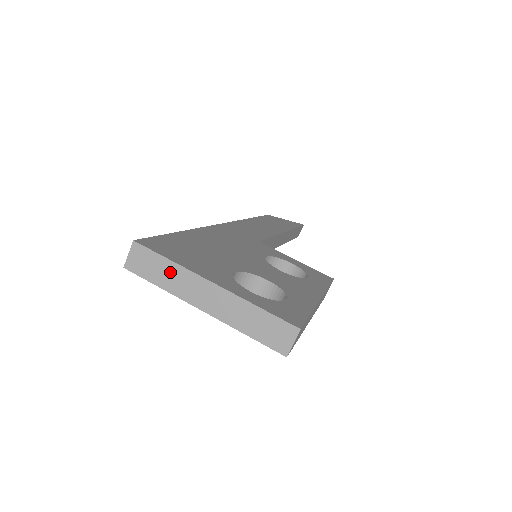
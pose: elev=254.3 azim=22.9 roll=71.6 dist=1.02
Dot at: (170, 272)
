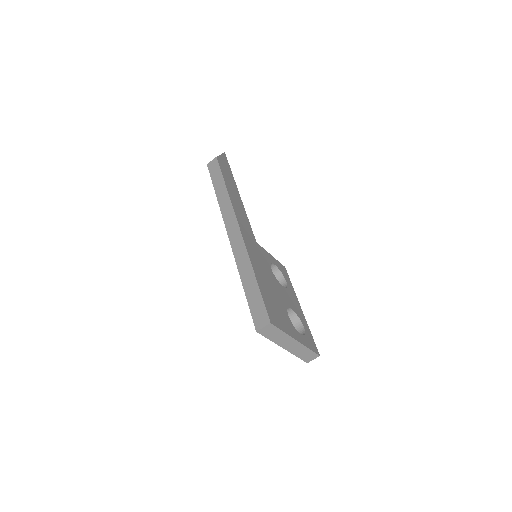
Dot at: (280, 336)
